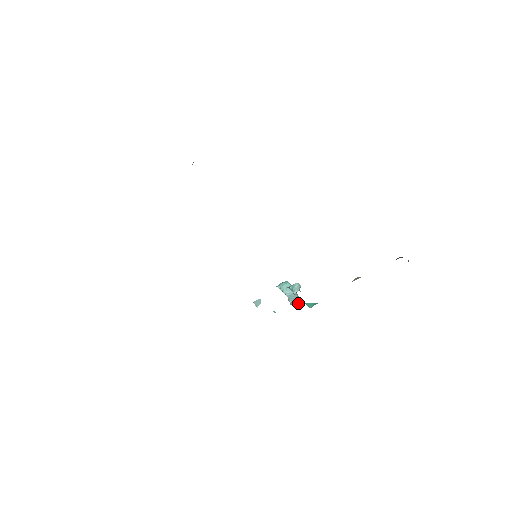
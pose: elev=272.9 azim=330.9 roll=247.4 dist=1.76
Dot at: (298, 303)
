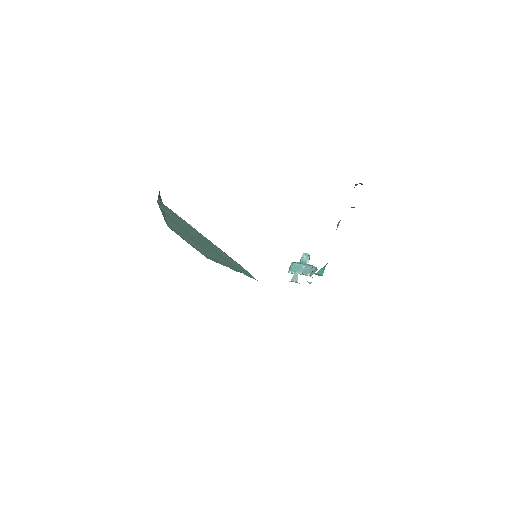
Dot at: (316, 269)
